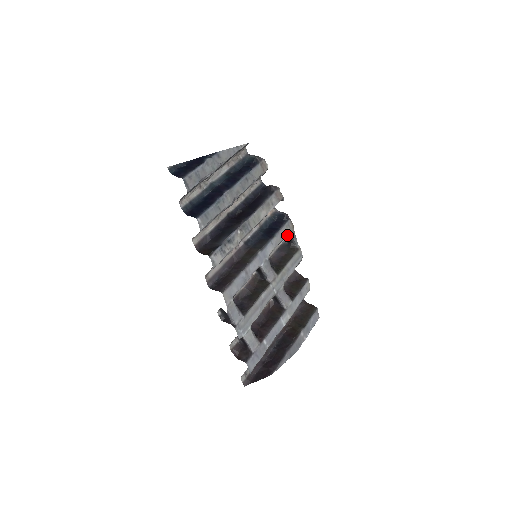
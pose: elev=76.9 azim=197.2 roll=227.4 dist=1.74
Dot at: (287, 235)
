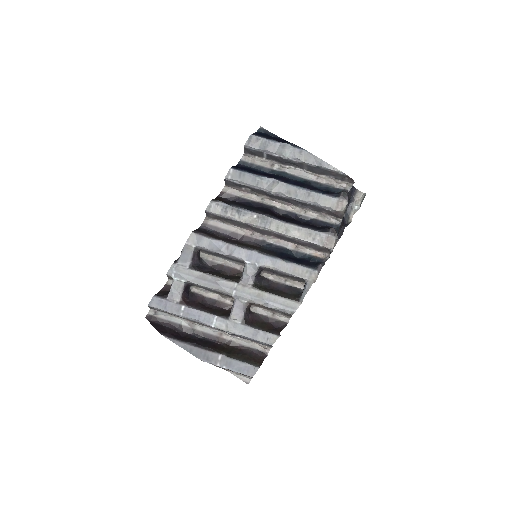
Dot at: occluded
